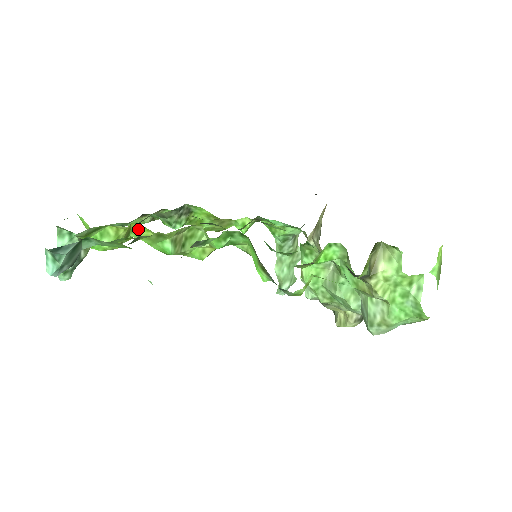
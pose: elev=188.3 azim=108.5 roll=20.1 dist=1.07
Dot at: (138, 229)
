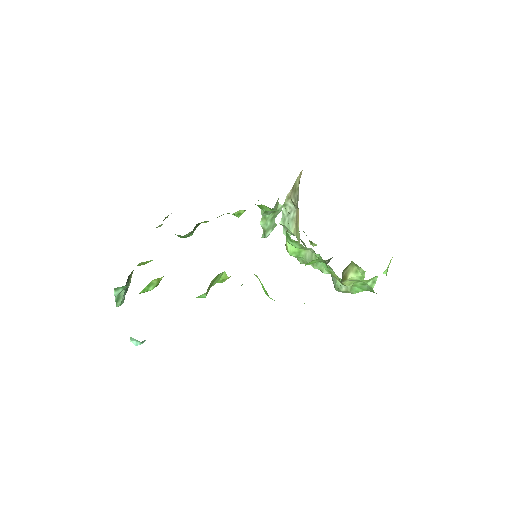
Dot at: occluded
